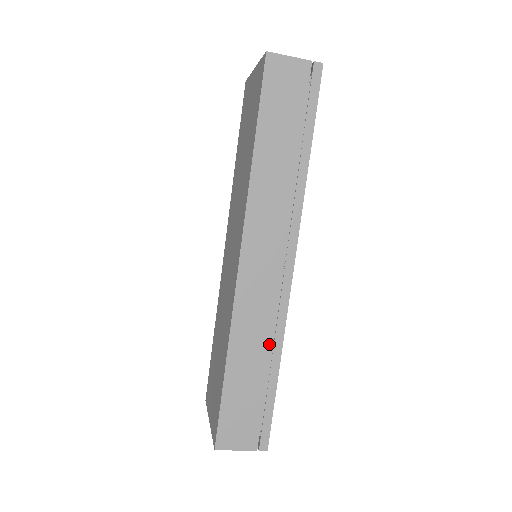
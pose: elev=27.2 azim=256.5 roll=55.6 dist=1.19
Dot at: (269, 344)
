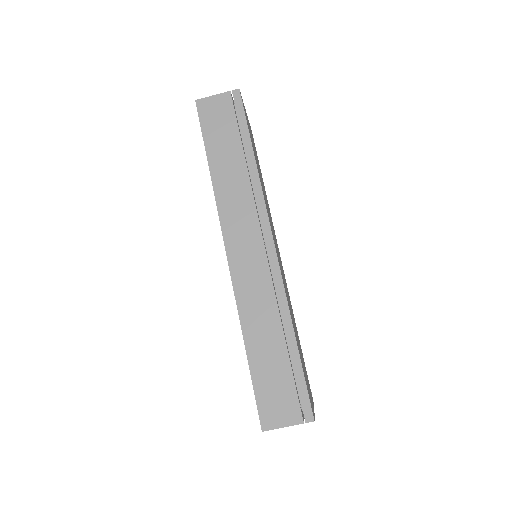
Dot at: (277, 315)
